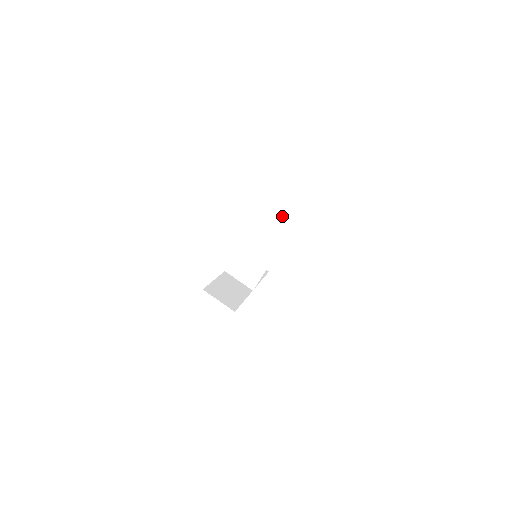
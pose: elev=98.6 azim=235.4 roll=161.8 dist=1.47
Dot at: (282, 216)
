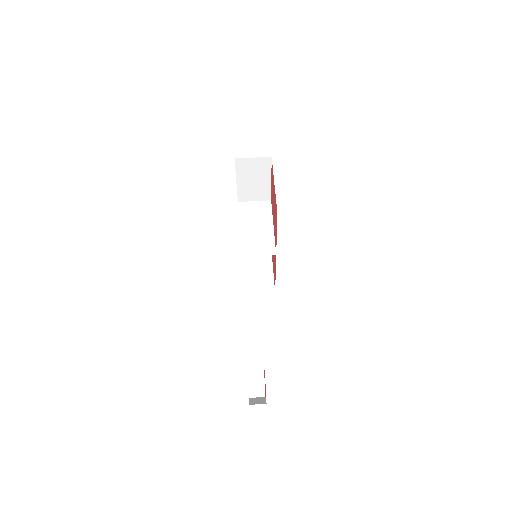
Dot at: occluded
